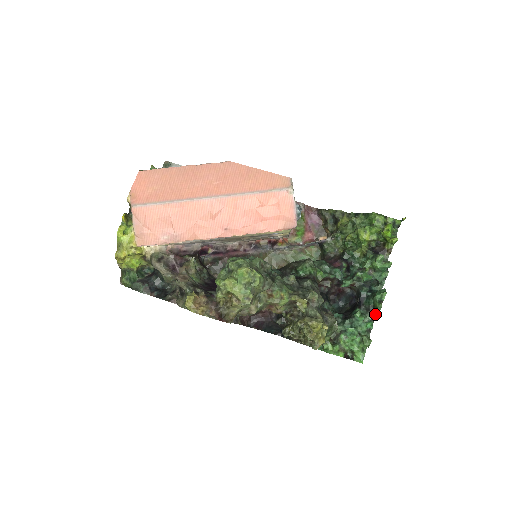
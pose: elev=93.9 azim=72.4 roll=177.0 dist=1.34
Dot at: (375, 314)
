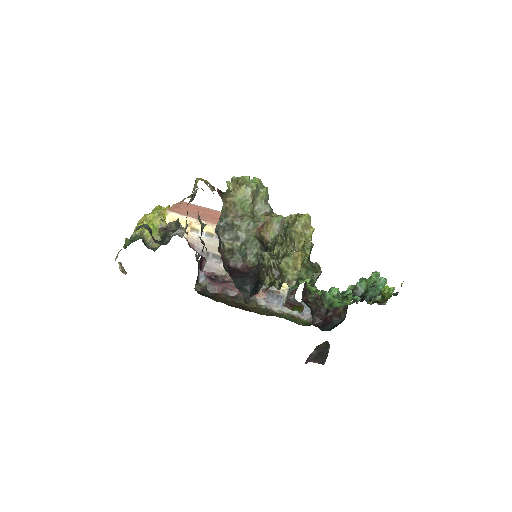
Dot at: (364, 297)
